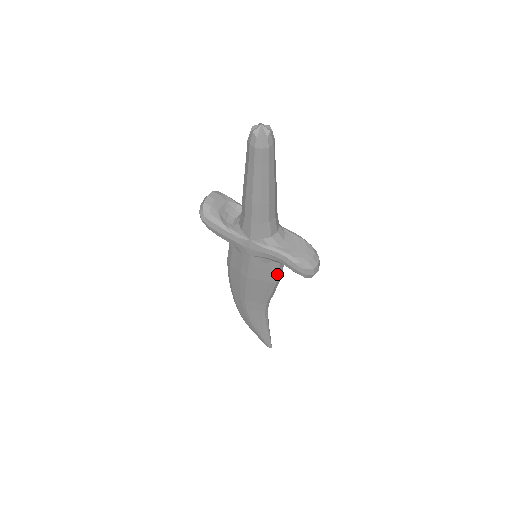
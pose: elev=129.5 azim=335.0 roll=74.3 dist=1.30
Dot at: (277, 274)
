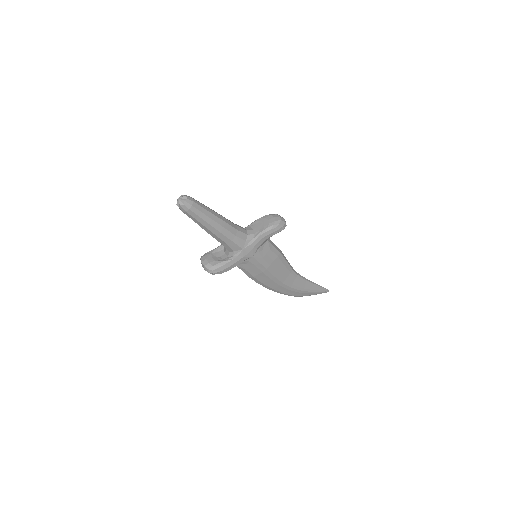
Dot at: (274, 248)
